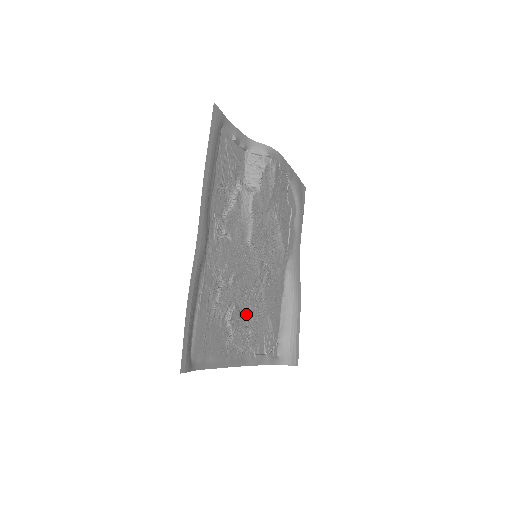
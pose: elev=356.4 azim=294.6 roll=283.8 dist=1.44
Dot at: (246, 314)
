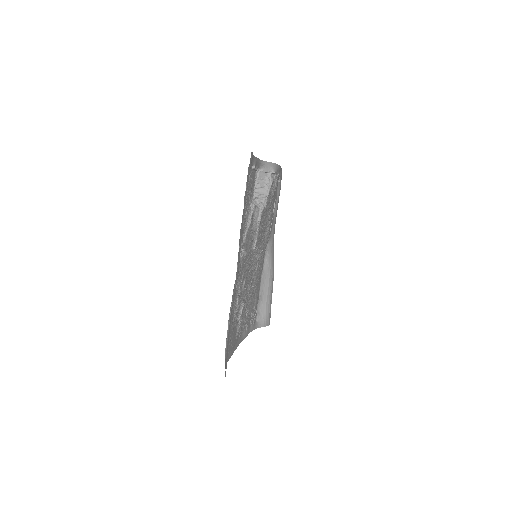
Dot at: (246, 303)
